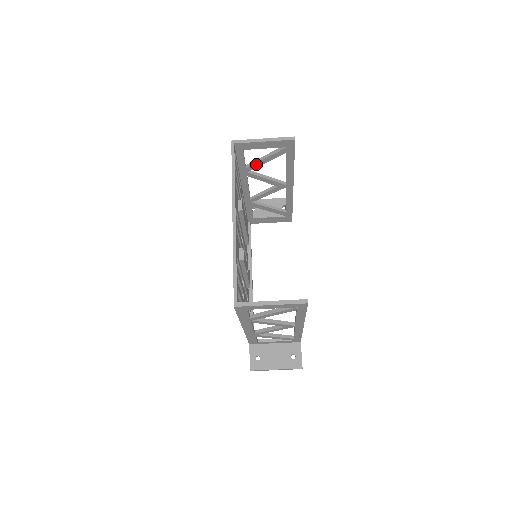
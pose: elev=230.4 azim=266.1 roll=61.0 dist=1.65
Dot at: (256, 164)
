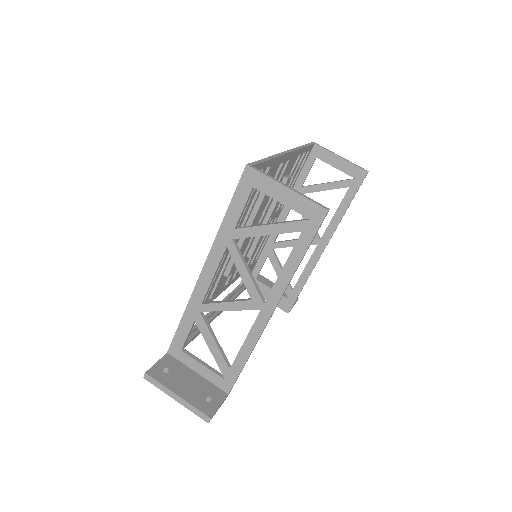
Dot at: (314, 187)
